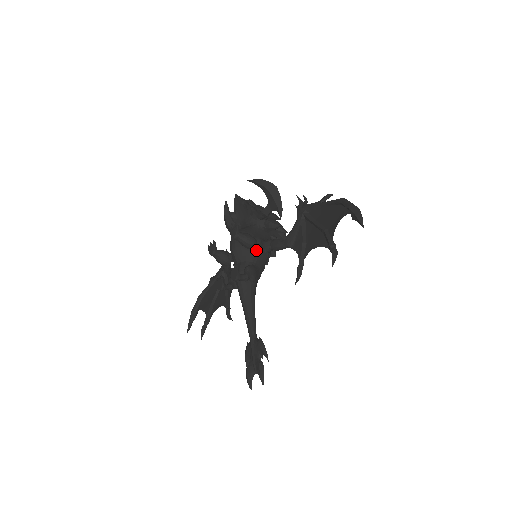
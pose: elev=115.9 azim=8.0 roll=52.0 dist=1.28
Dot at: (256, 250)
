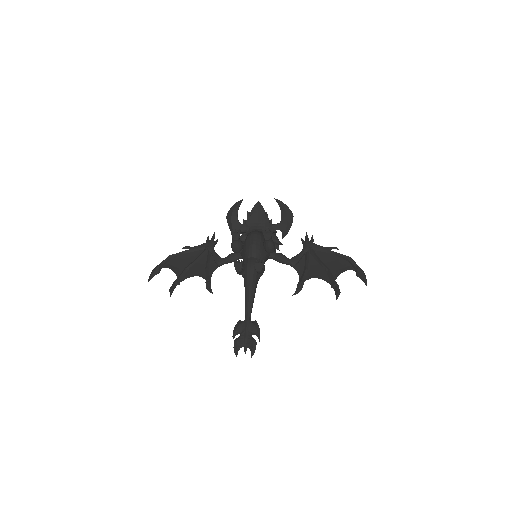
Dot at: (267, 254)
